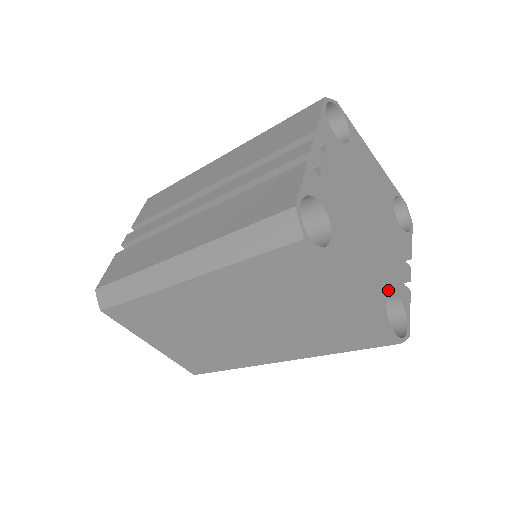
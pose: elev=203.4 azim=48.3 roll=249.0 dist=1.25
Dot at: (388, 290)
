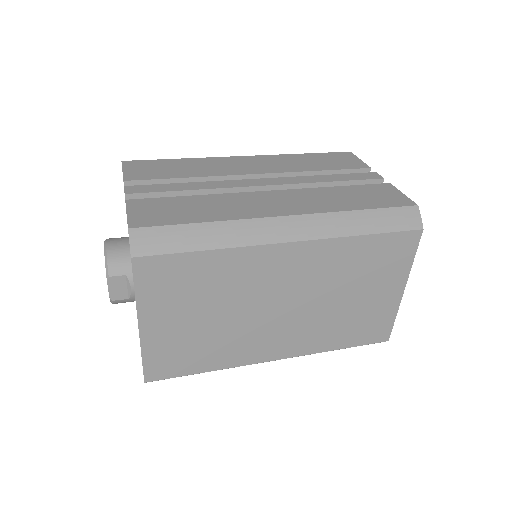
Dot at: occluded
